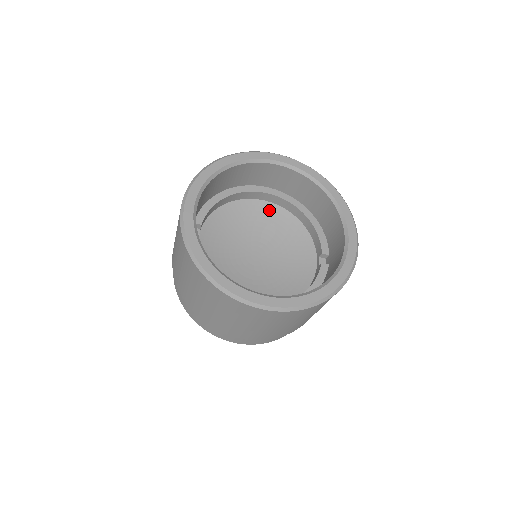
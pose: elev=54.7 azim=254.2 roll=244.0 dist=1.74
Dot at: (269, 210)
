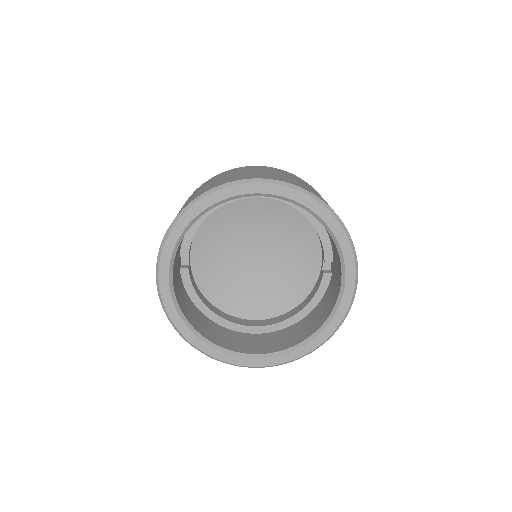
Dot at: (265, 202)
